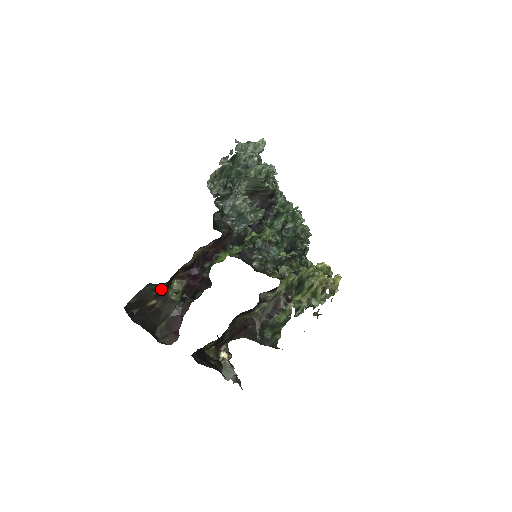
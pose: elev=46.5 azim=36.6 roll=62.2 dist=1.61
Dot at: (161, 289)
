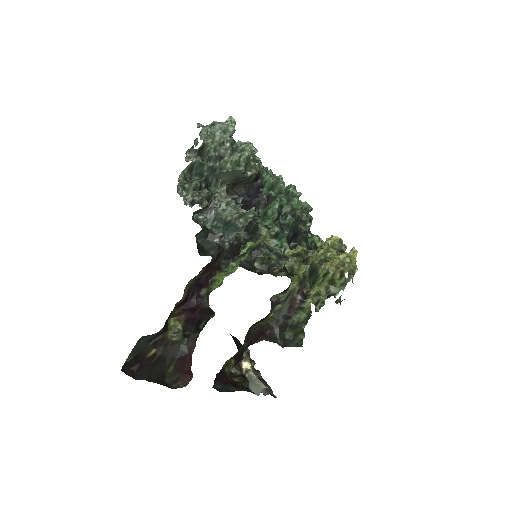
Dot at: (158, 336)
